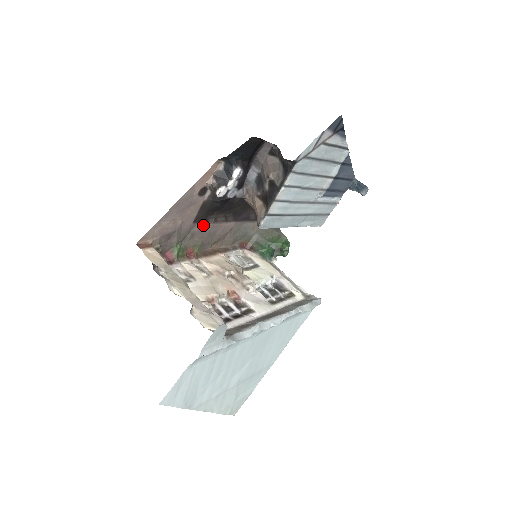
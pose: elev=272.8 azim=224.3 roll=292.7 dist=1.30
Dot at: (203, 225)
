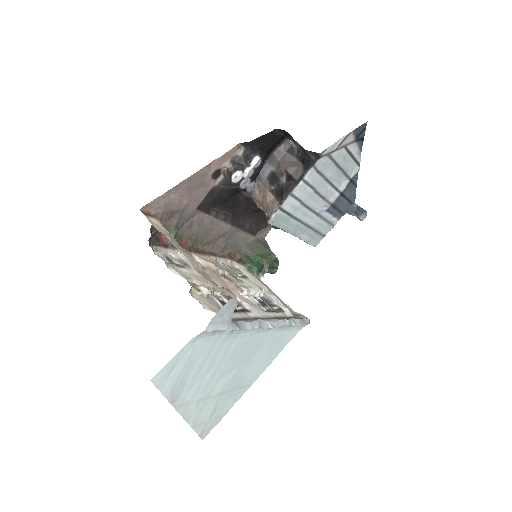
Dot at: (204, 216)
